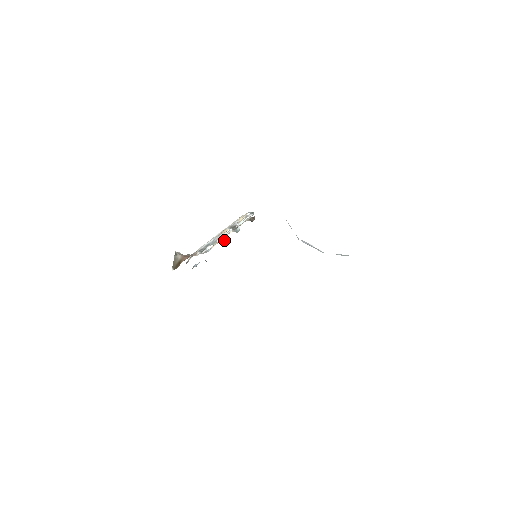
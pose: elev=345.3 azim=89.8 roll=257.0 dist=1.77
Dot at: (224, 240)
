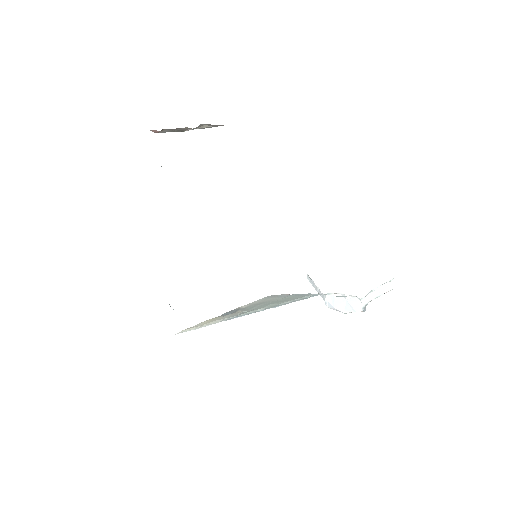
Dot at: occluded
